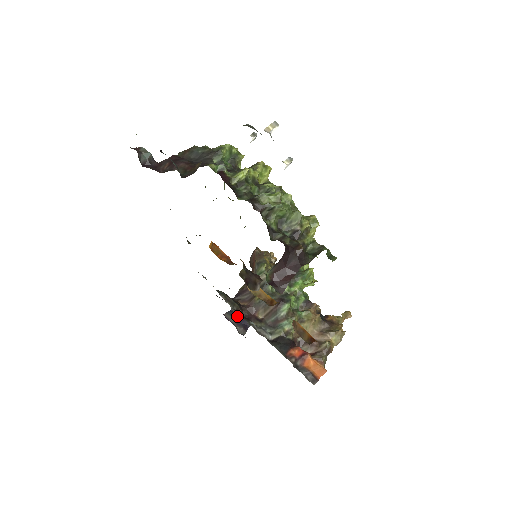
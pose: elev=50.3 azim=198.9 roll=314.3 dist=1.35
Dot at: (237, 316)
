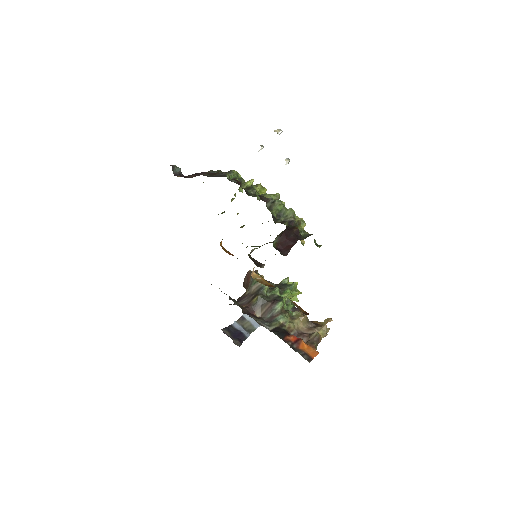
Dot at: (232, 332)
